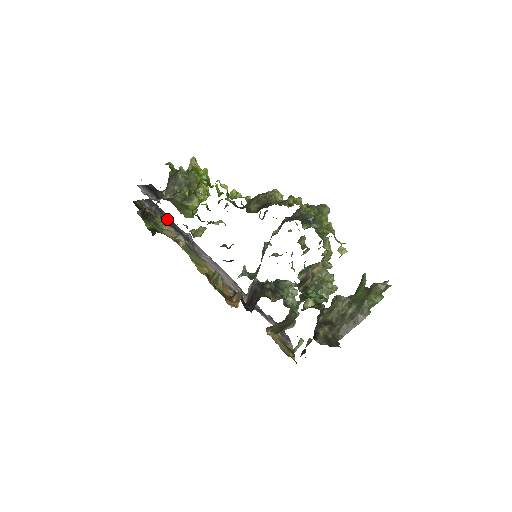
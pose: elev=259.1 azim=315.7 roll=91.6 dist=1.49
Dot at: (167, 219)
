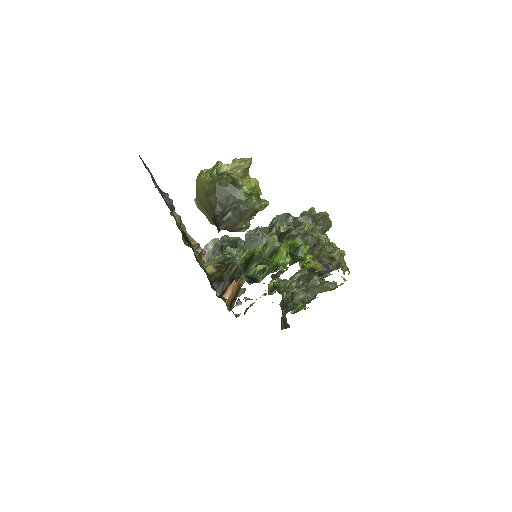
Dot at: occluded
